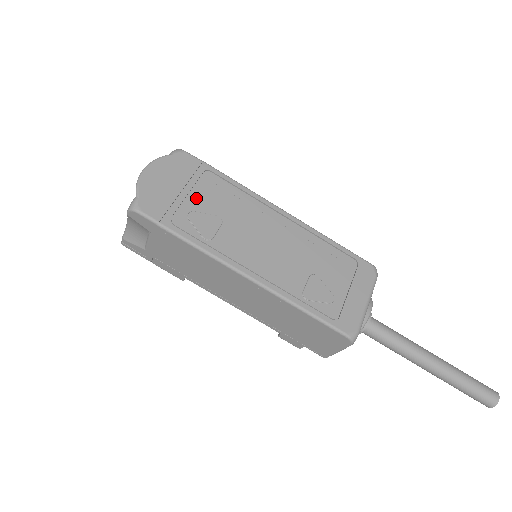
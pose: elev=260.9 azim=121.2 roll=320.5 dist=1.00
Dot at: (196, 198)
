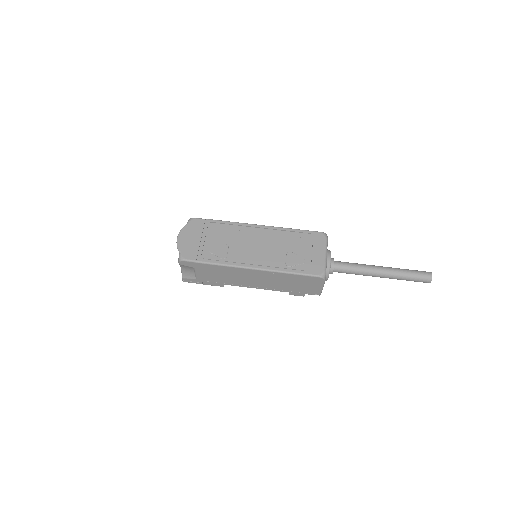
Dot at: (210, 240)
